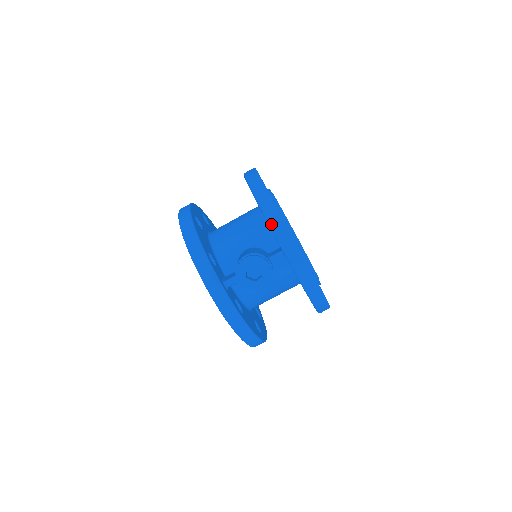
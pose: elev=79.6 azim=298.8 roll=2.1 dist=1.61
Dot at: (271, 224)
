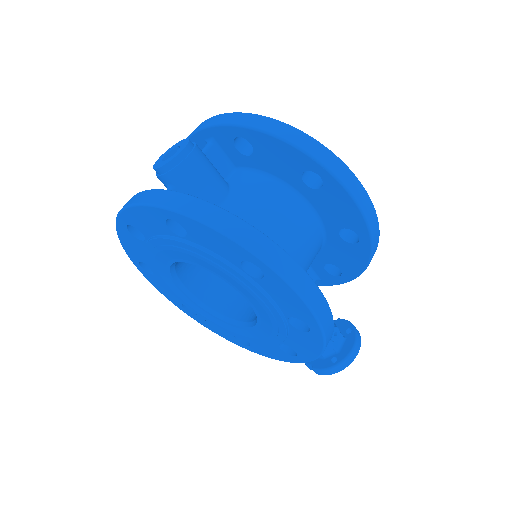
Dot at: occluded
